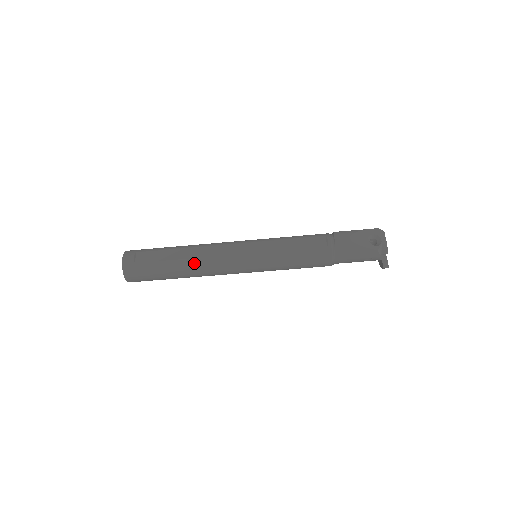
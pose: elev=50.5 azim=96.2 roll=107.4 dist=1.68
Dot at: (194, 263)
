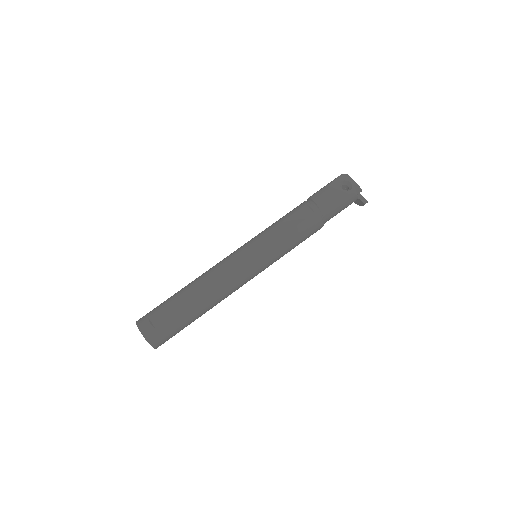
Dot at: (210, 294)
